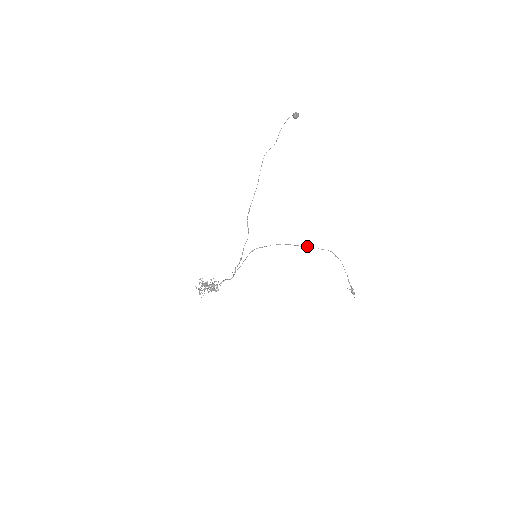
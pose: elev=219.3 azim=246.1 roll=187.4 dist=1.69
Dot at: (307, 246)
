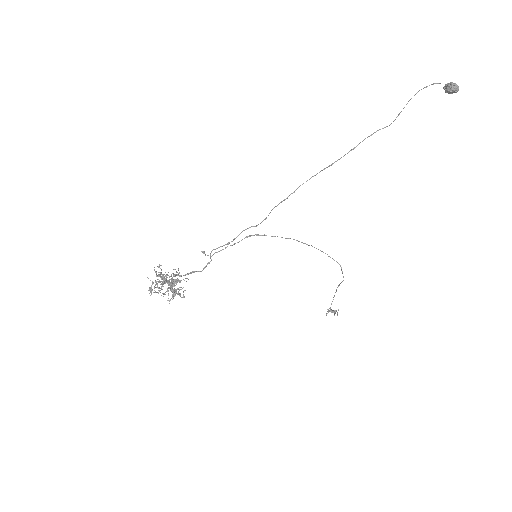
Dot at: occluded
